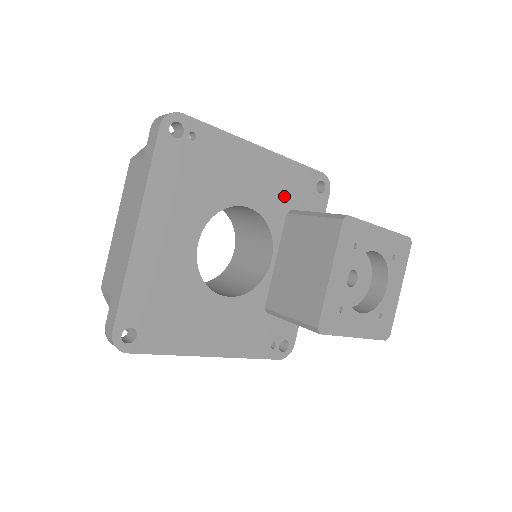
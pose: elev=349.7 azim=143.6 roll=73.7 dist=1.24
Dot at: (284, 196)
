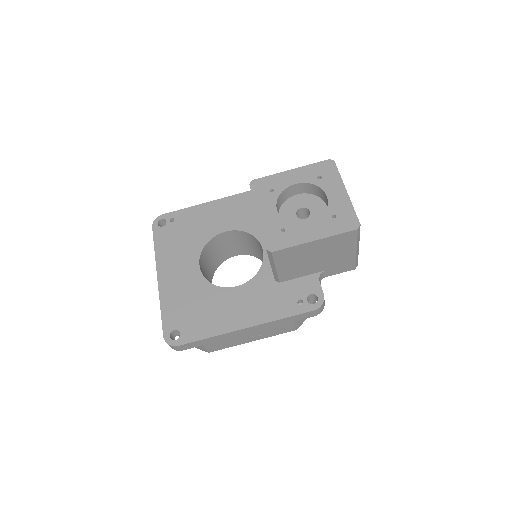
Dot at: (251, 212)
